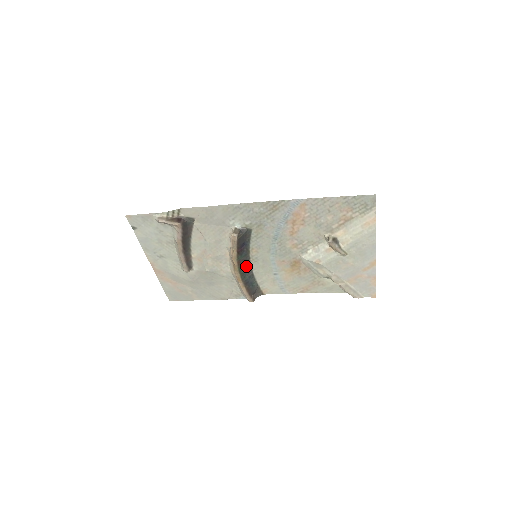
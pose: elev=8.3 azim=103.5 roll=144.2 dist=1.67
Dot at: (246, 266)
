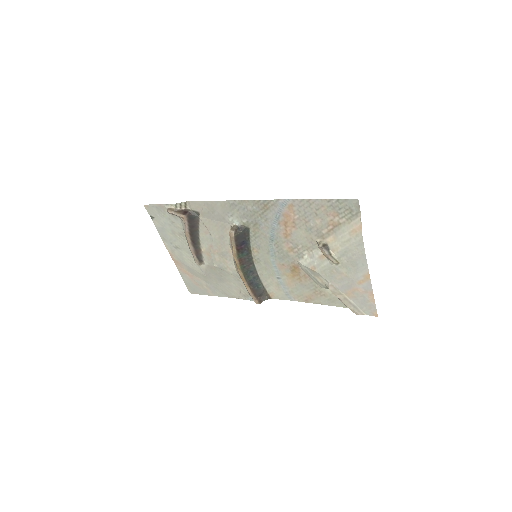
Dot at: (249, 266)
